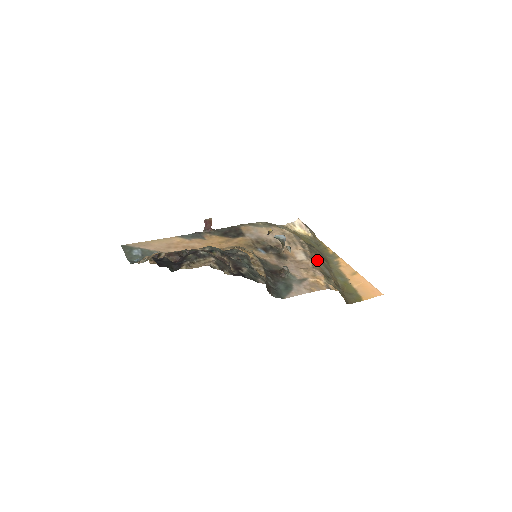
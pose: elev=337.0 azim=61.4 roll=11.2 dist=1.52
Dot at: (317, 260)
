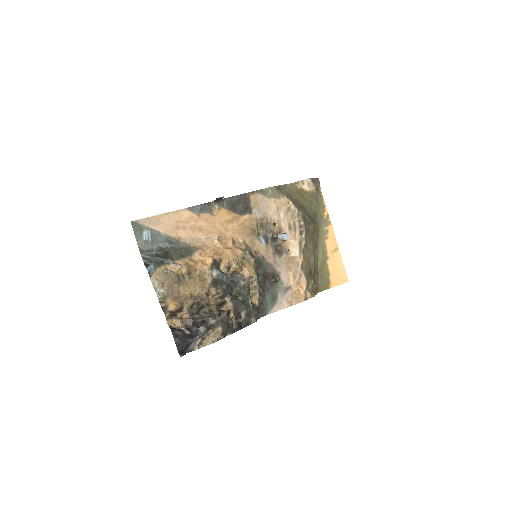
Dot at: (308, 247)
